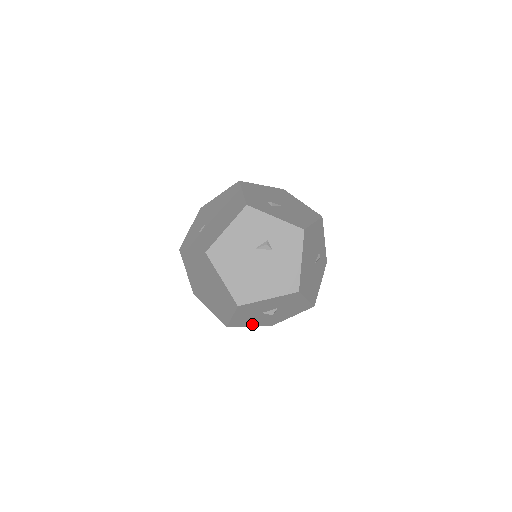
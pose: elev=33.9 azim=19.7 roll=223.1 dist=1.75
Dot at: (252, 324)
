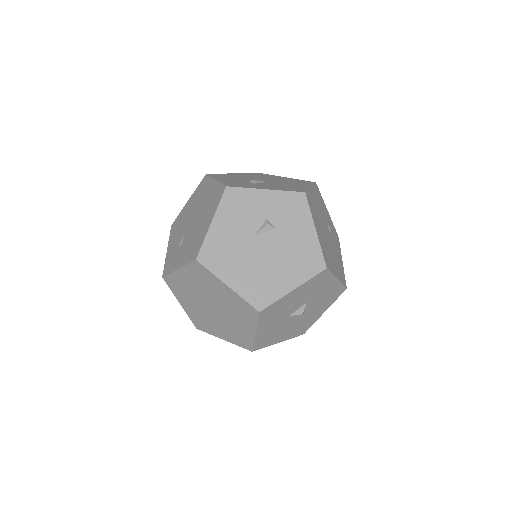
Dot at: (281, 338)
